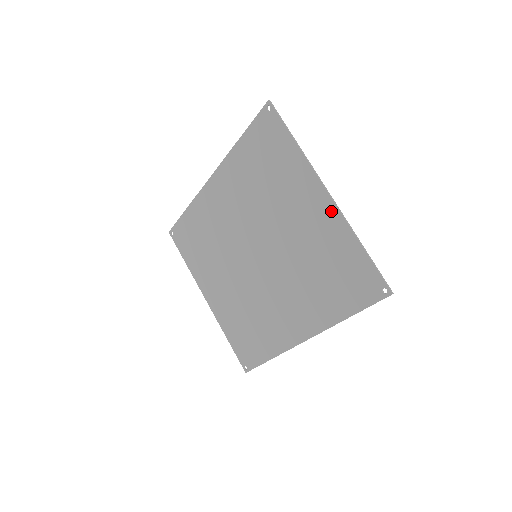
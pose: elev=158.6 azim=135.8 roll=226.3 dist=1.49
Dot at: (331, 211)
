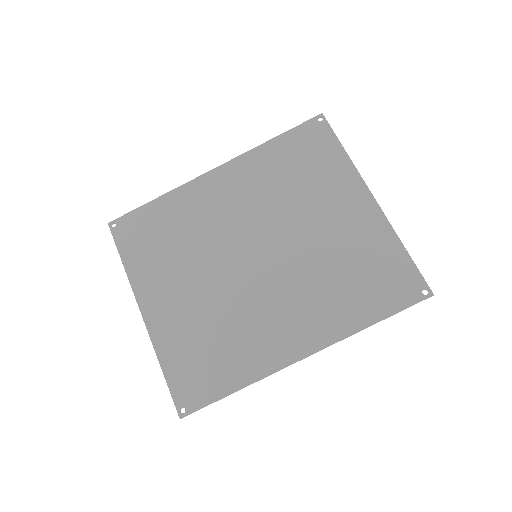
Dot at: (374, 214)
